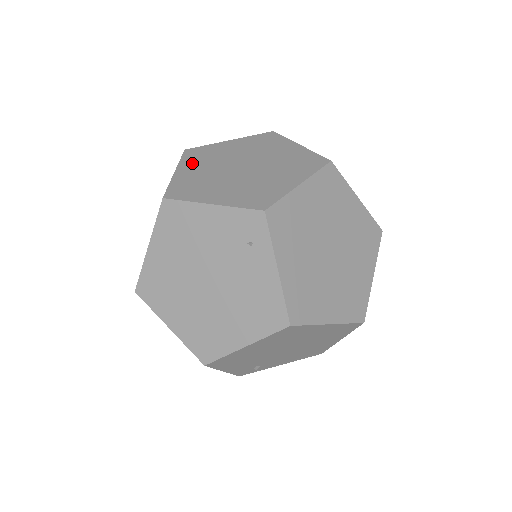
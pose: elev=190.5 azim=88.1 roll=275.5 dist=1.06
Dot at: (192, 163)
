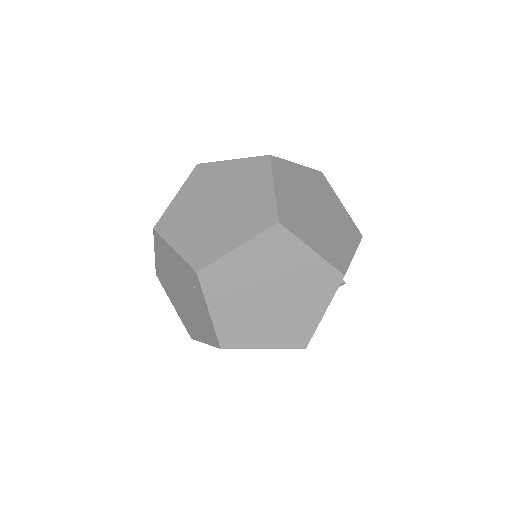
Dot at: (191, 187)
